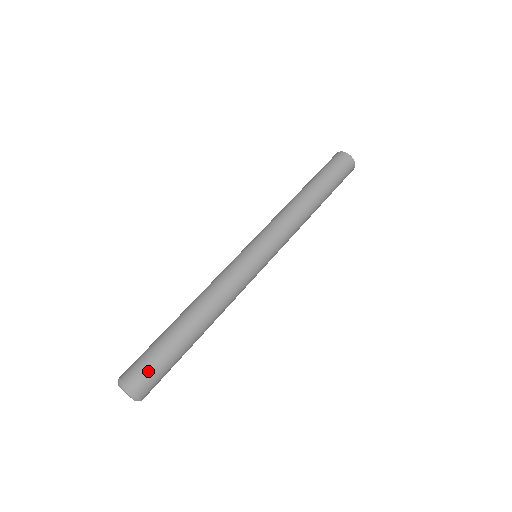
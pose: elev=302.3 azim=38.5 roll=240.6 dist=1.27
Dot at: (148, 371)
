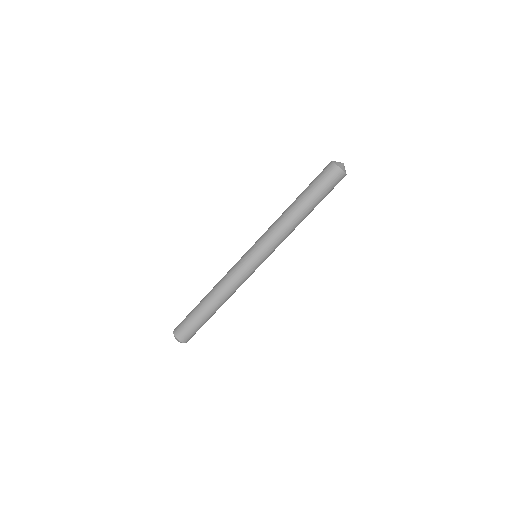
Dot at: (187, 332)
